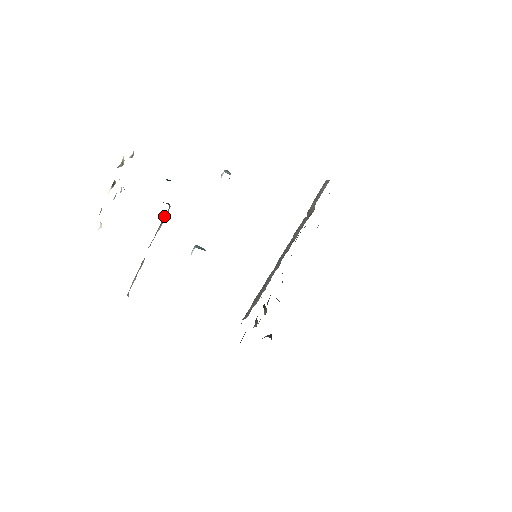
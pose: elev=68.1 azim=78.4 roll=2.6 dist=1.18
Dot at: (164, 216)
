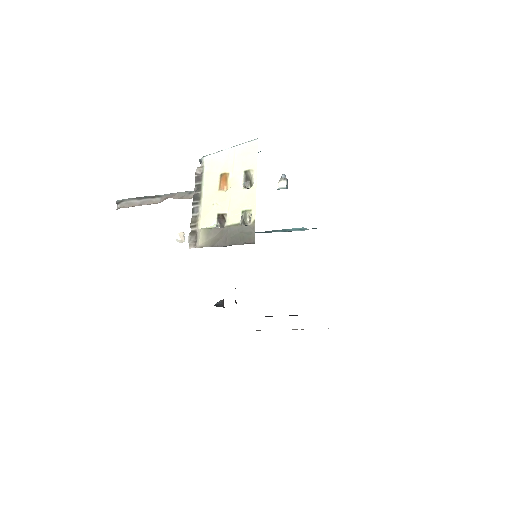
Dot at: occluded
